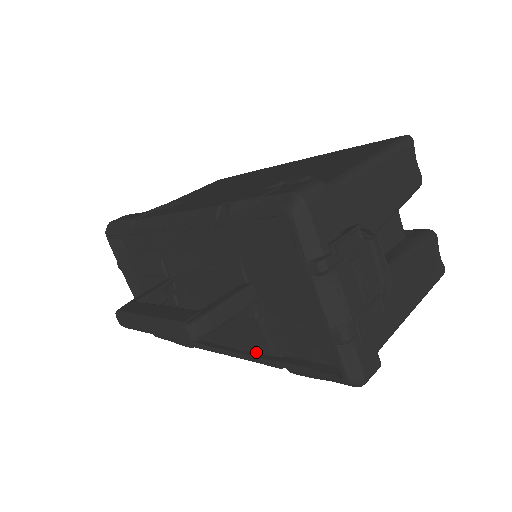
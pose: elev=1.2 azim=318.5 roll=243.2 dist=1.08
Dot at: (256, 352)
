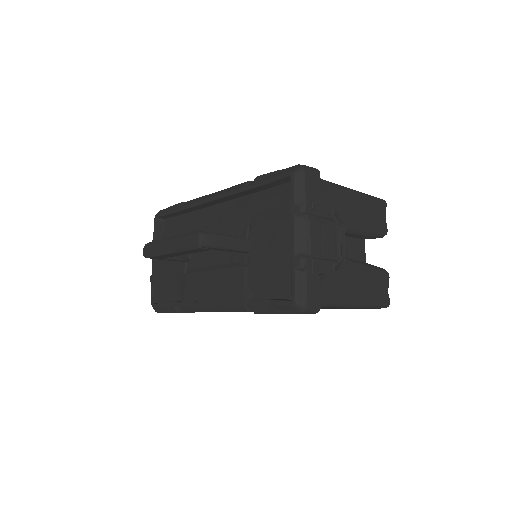
Dot at: occluded
